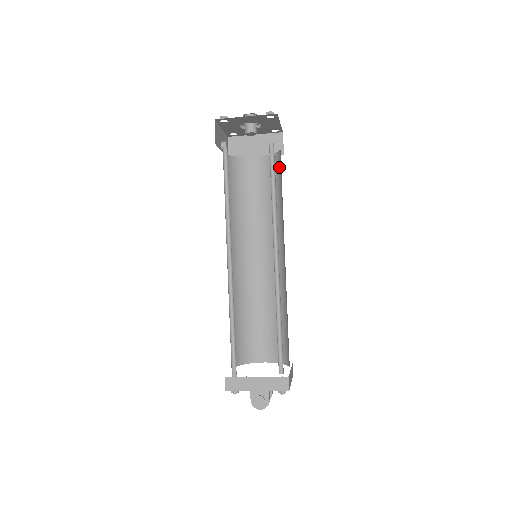
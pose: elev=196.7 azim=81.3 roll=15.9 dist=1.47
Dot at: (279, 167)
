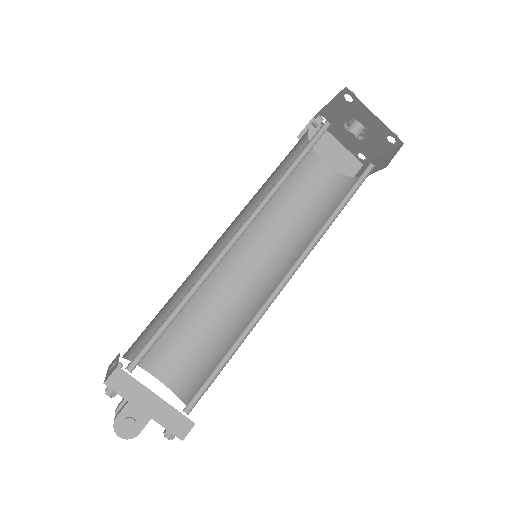
Dot at: (343, 192)
